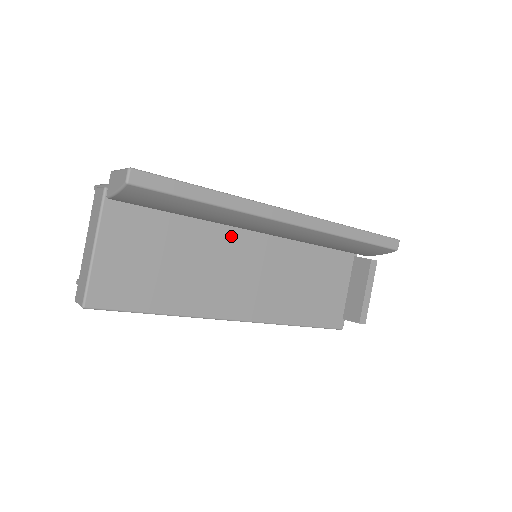
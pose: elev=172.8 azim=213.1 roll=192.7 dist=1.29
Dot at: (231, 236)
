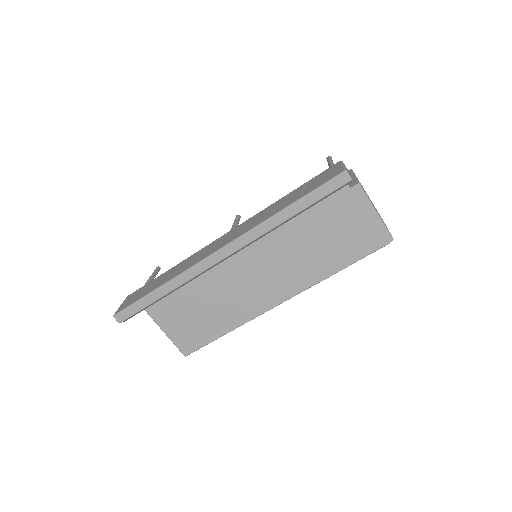
Dot at: (224, 263)
